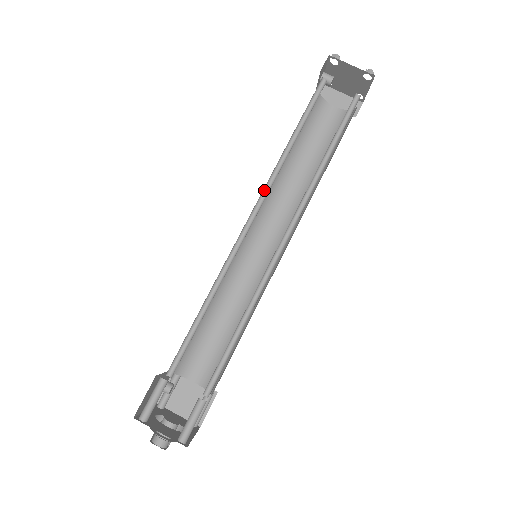
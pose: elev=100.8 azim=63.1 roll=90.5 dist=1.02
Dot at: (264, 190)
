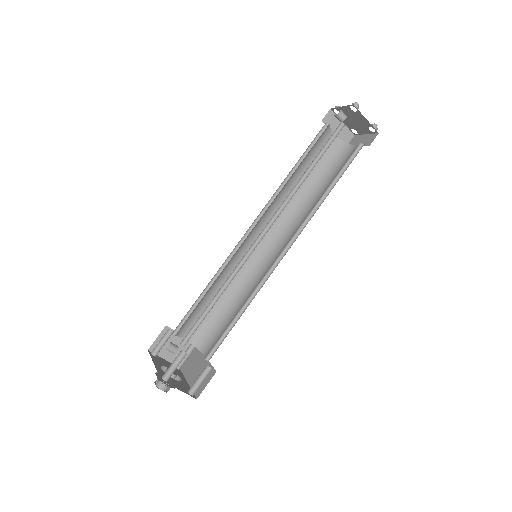
Dot at: (278, 209)
